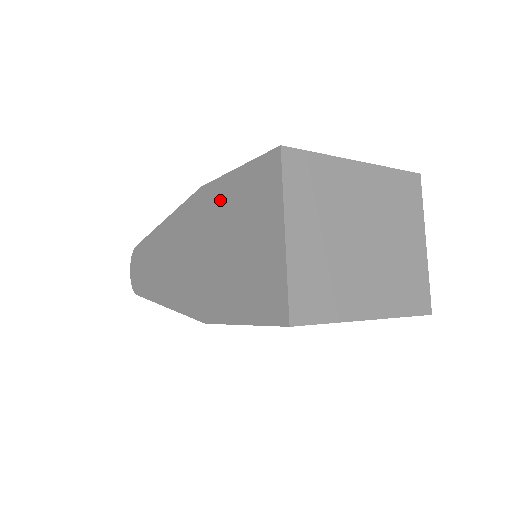
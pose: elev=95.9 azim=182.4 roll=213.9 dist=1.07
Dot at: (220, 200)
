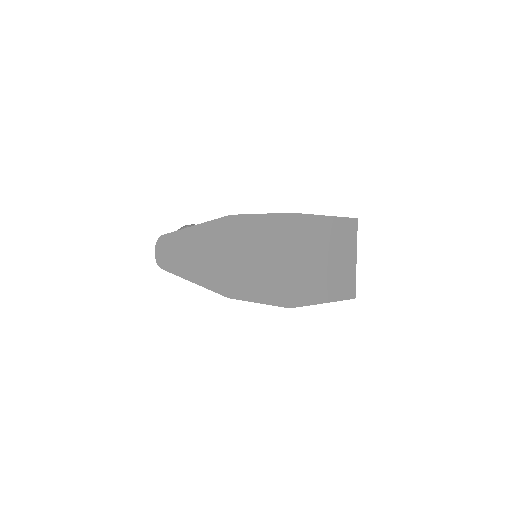
Dot at: (246, 228)
